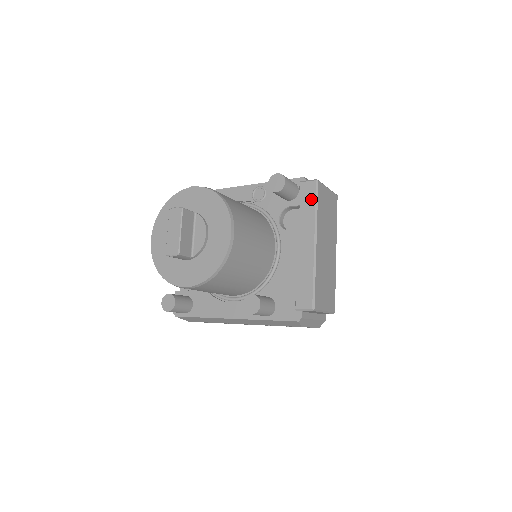
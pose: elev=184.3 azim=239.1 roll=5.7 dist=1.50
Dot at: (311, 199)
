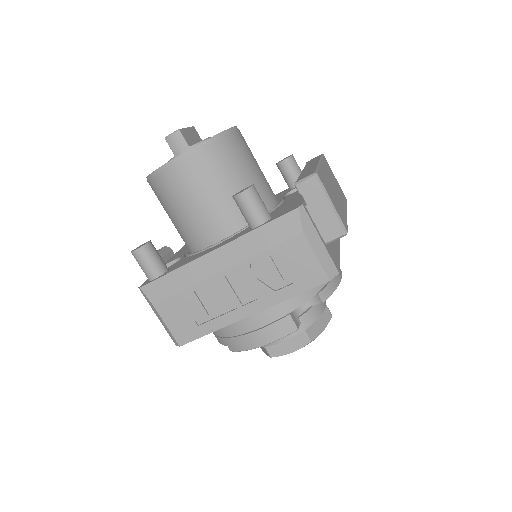
Dot at: (316, 158)
